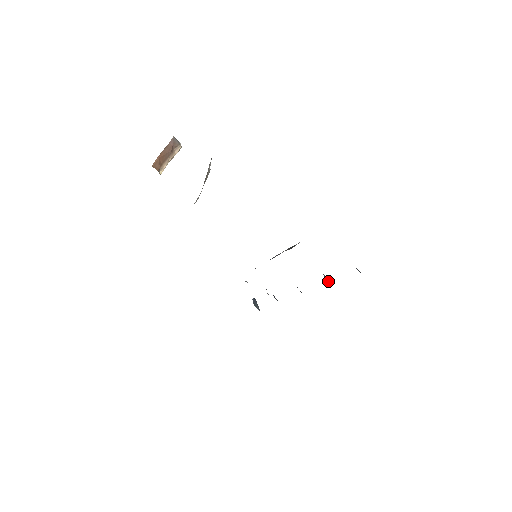
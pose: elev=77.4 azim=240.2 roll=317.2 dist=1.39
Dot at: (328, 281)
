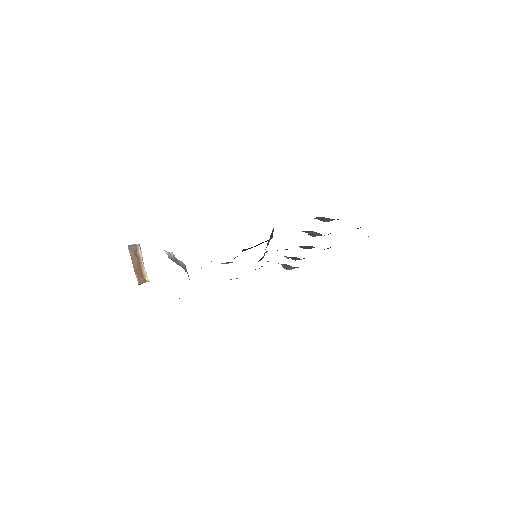
Dot at: (316, 234)
